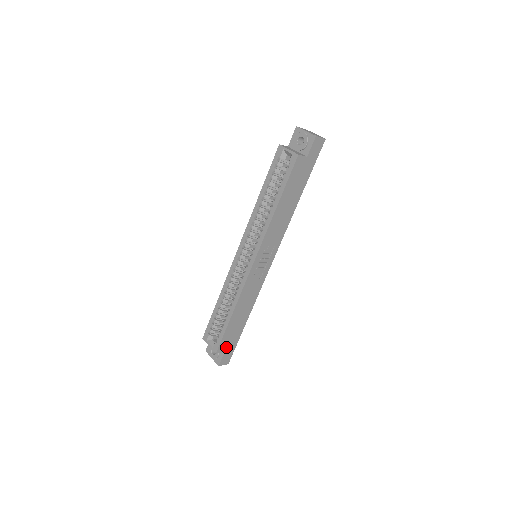
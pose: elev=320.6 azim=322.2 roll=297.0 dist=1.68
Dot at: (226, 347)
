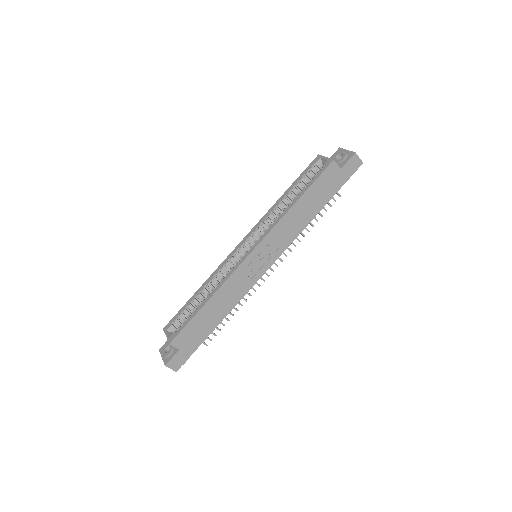
Dot at: (183, 344)
